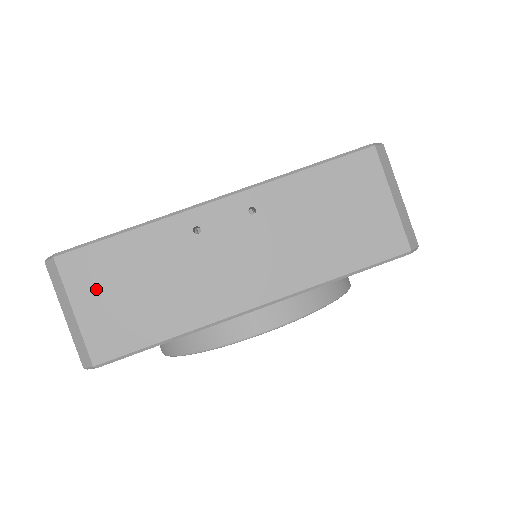
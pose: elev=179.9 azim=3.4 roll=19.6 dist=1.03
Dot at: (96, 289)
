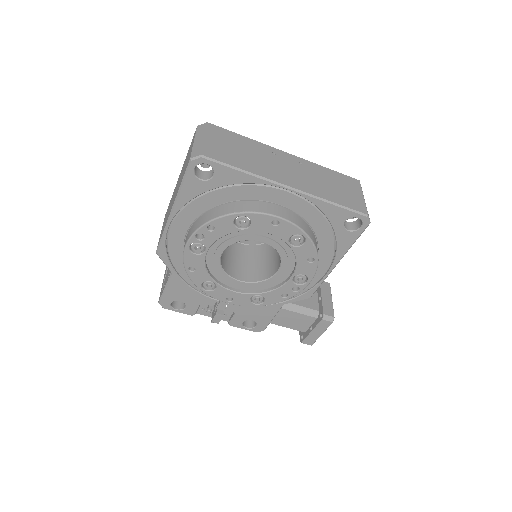
Dot at: (219, 139)
